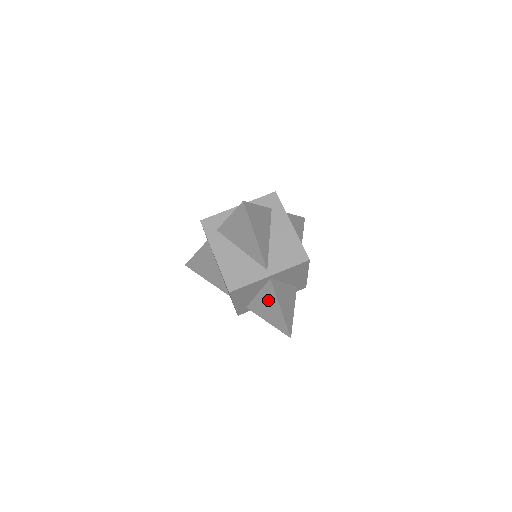
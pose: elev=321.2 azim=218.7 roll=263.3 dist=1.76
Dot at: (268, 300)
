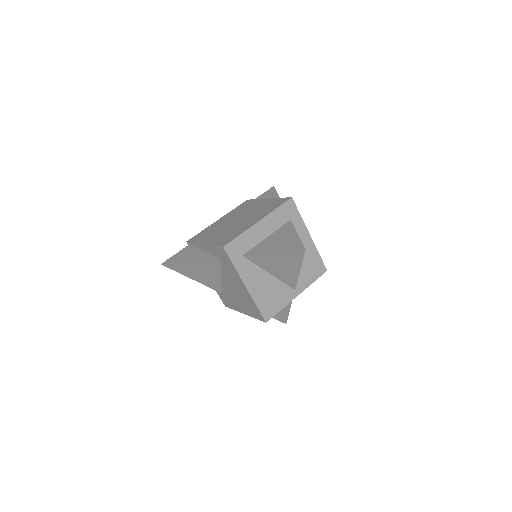
Dot at: occluded
